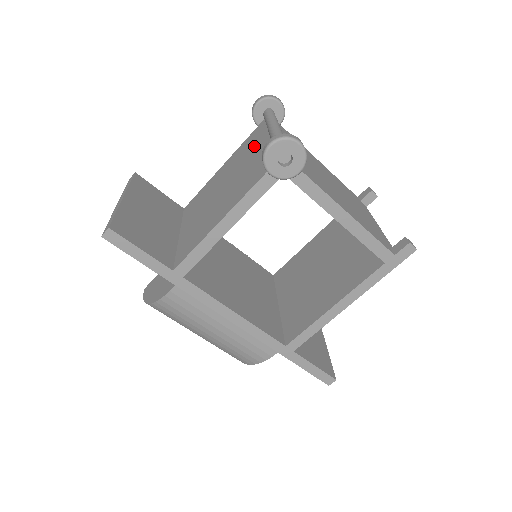
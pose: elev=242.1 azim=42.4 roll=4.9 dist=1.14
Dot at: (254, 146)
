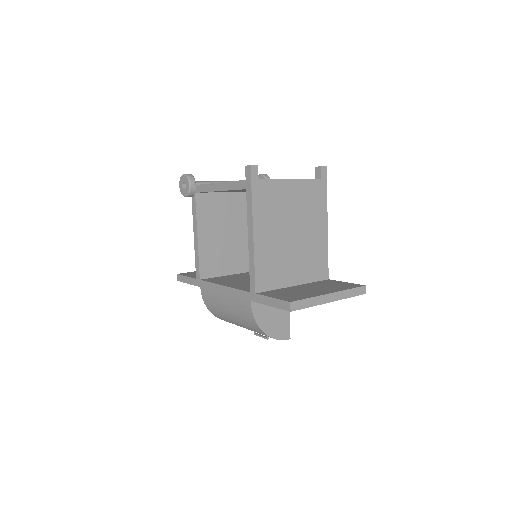
Dot at: occluded
